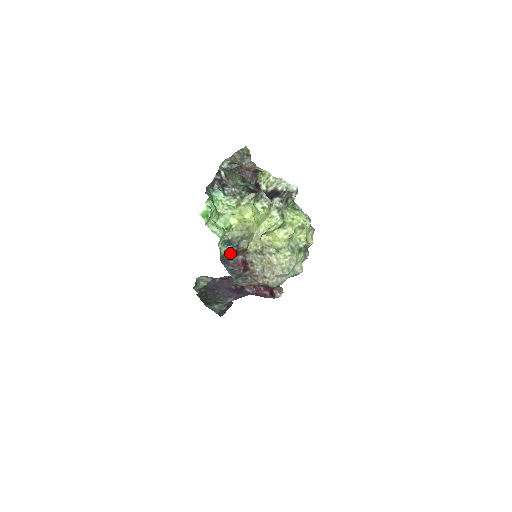
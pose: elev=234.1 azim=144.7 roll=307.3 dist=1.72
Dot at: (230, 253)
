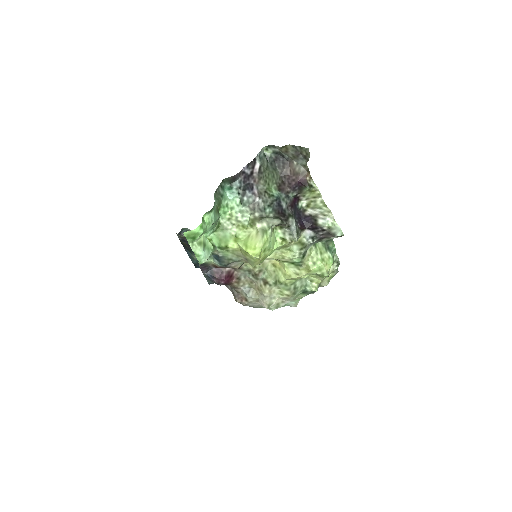
Dot at: (215, 264)
